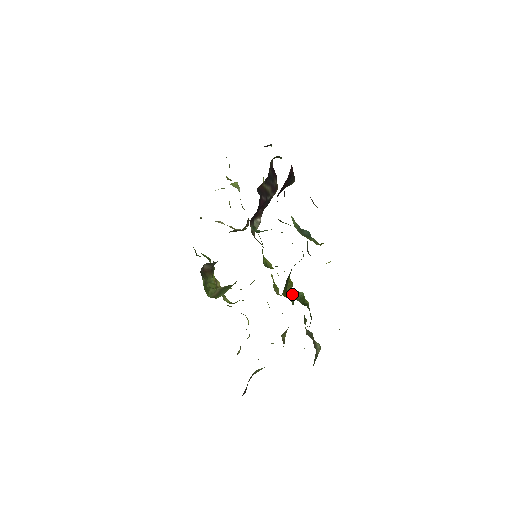
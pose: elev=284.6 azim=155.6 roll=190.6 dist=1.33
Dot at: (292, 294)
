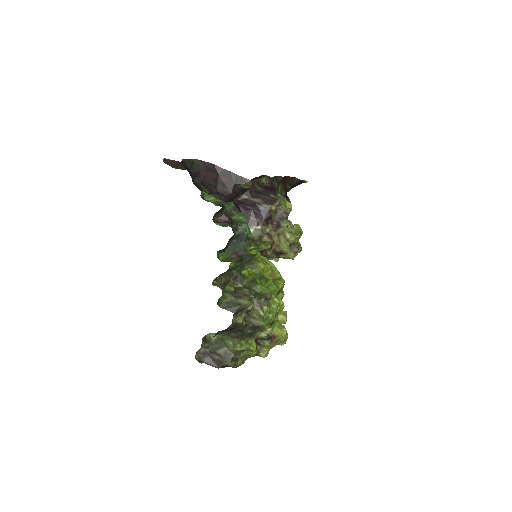
Dot at: occluded
